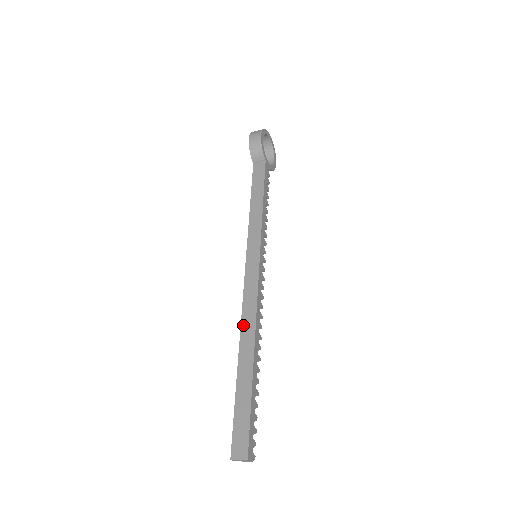
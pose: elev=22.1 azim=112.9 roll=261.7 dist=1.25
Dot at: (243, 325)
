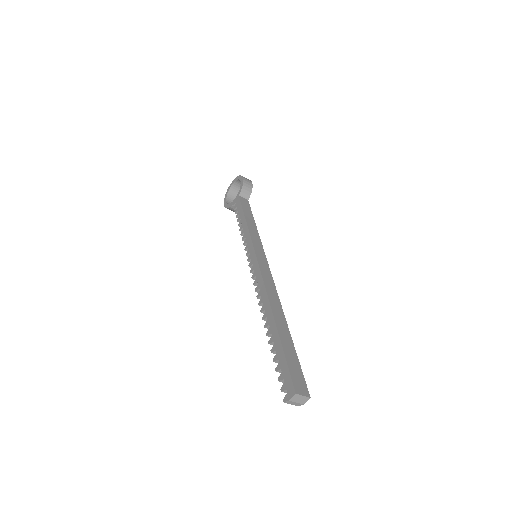
Dot at: (270, 296)
